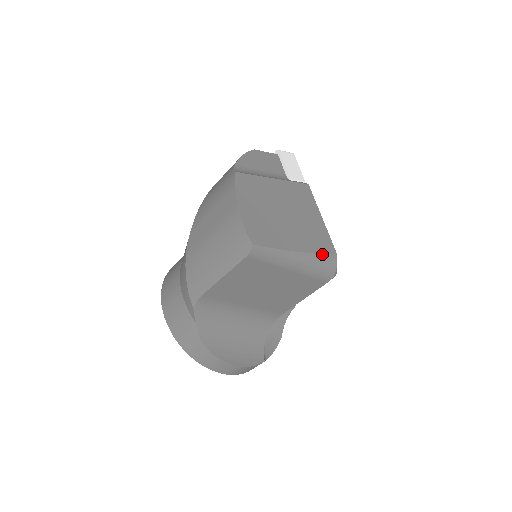
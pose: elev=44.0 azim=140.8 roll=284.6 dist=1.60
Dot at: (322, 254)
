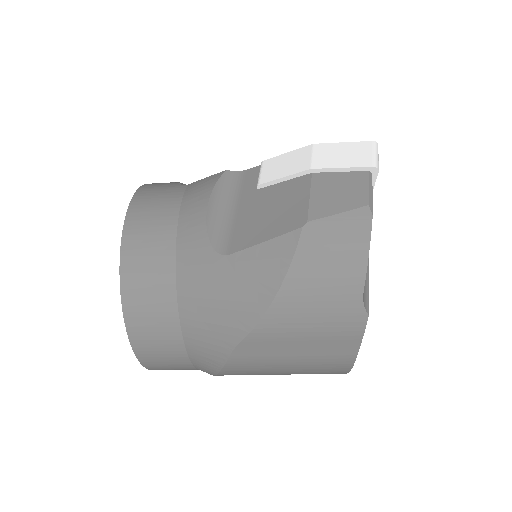
Dot at: occluded
